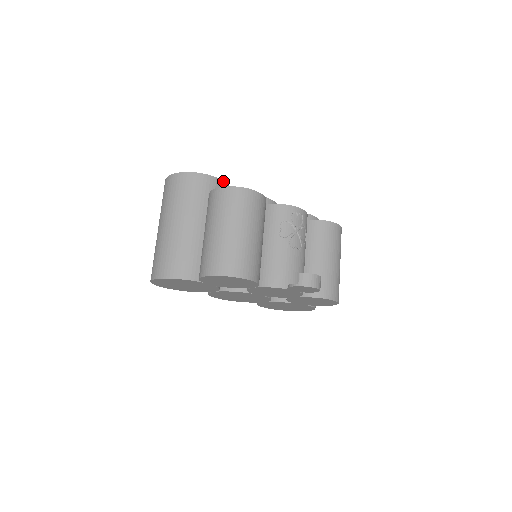
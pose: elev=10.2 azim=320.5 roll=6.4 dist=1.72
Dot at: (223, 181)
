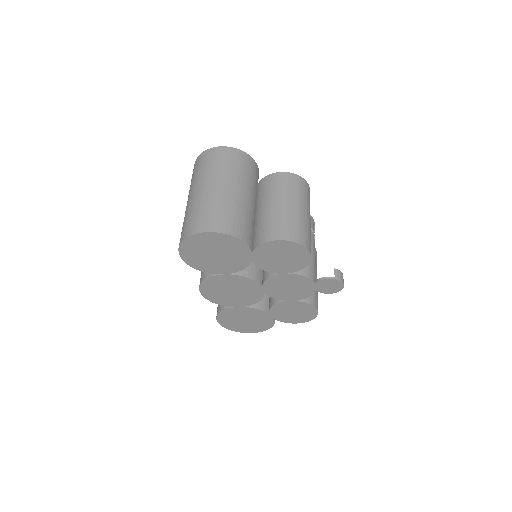
Dot at: occluded
